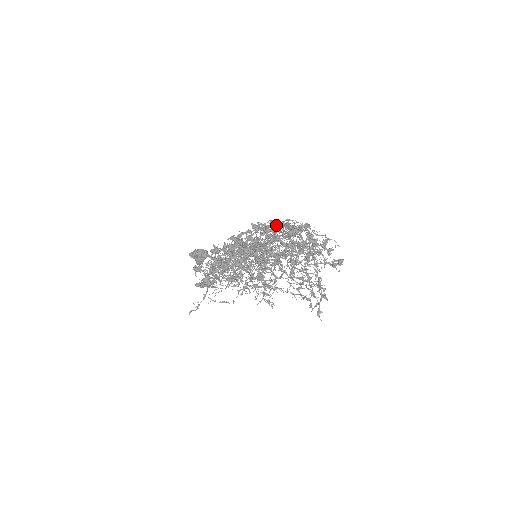
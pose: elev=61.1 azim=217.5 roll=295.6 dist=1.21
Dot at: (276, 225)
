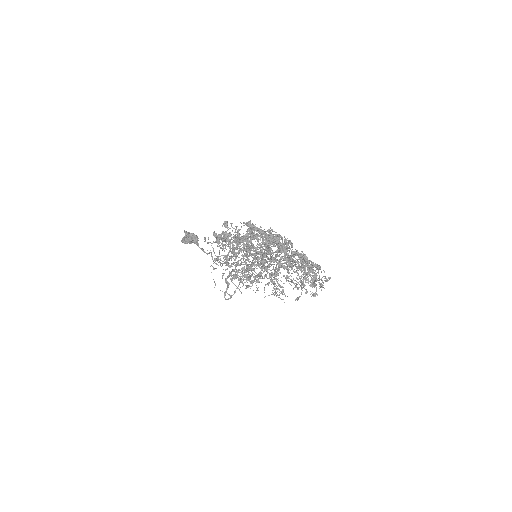
Dot at: occluded
